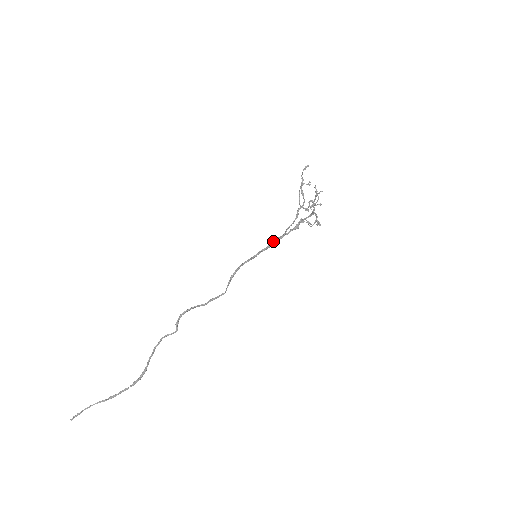
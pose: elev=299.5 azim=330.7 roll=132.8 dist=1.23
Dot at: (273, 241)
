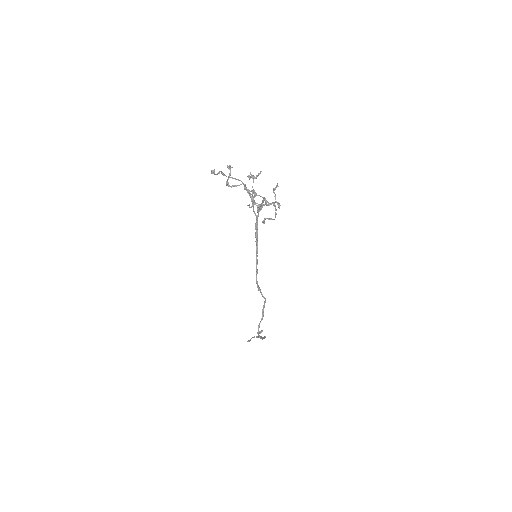
Dot at: (255, 235)
